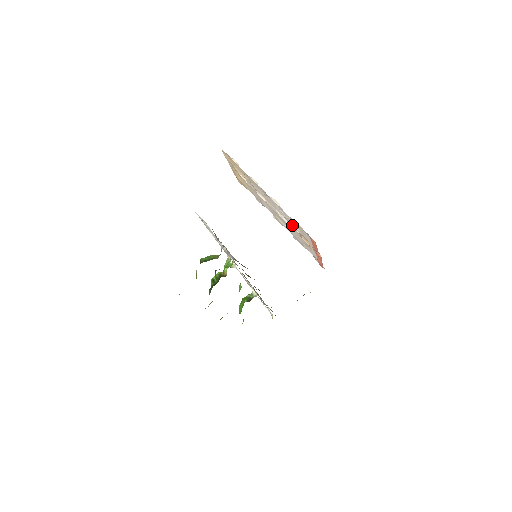
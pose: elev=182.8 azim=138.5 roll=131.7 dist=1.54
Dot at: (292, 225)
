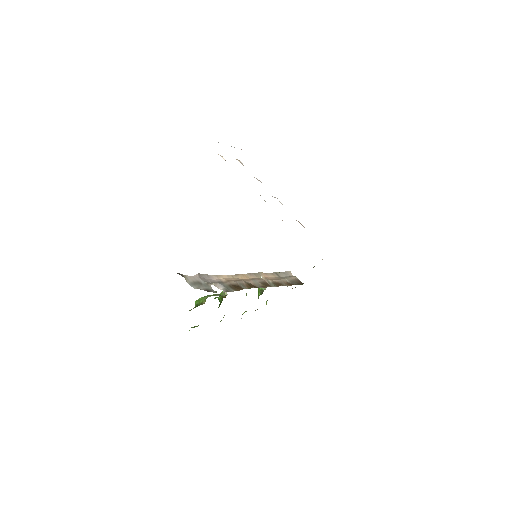
Dot at: occluded
